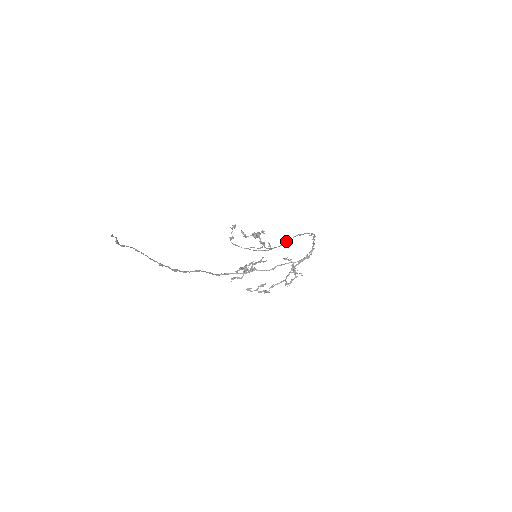
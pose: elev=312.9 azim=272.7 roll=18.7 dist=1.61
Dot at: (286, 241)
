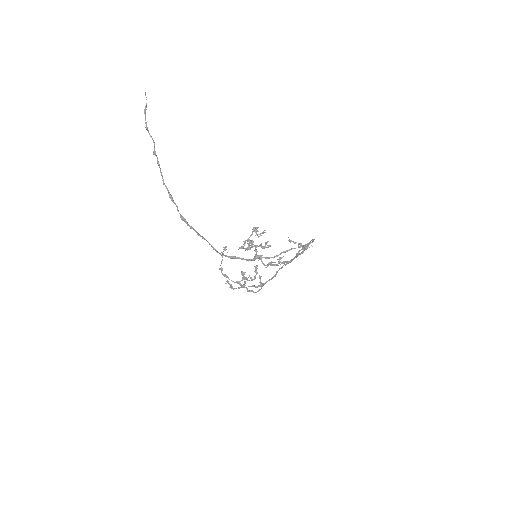
Dot at: occluded
